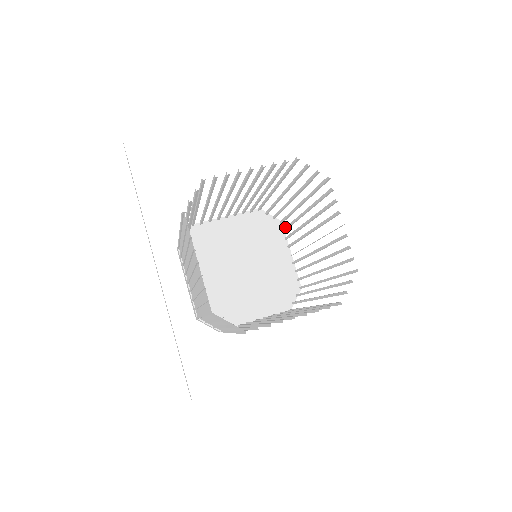
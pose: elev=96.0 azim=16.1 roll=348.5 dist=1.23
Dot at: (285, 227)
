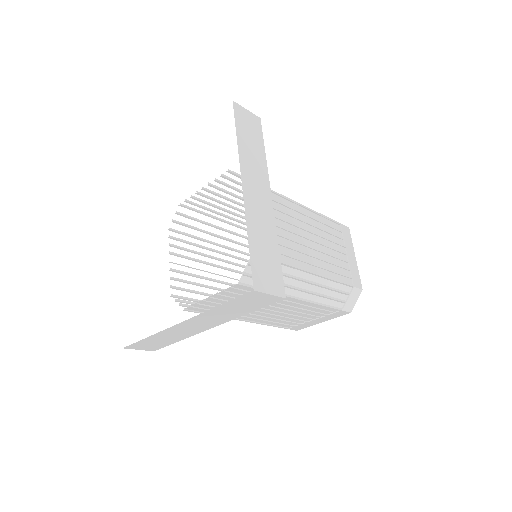
Dot at: (333, 228)
